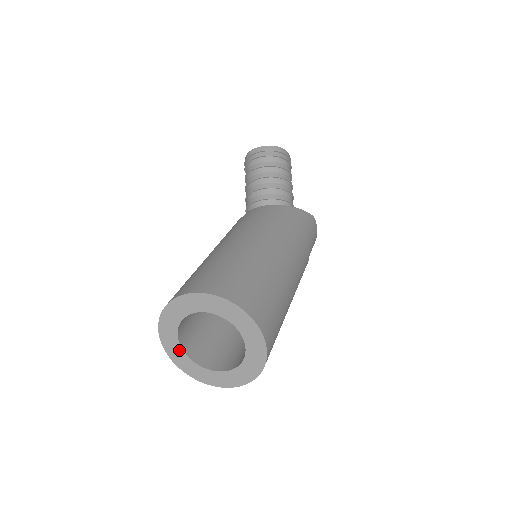
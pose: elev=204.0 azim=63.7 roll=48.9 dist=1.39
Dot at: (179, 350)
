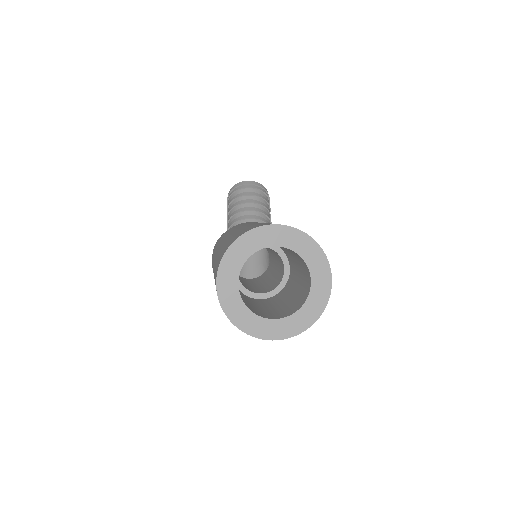
Dot at: (234, 285)
